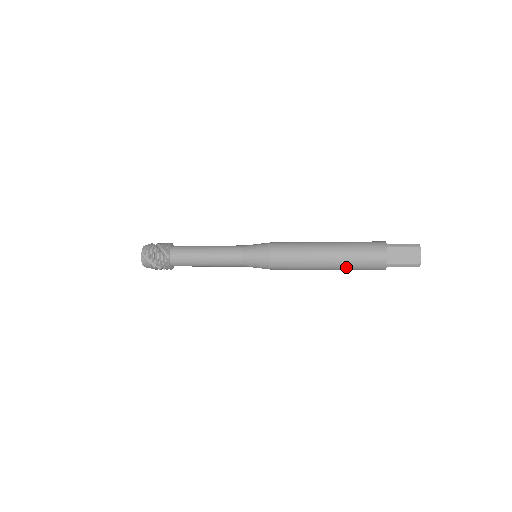
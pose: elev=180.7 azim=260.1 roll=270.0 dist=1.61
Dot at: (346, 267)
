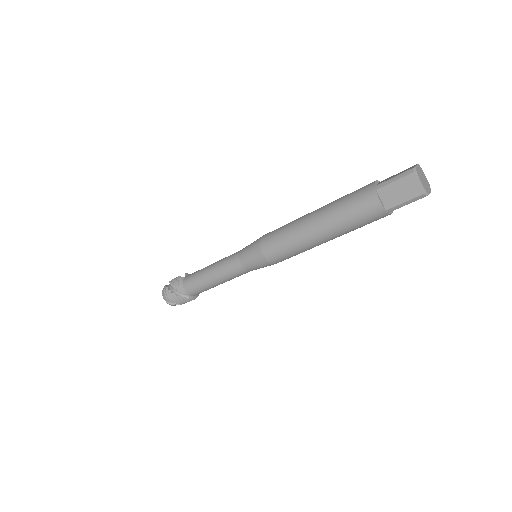
Dot at: (332, 211)
